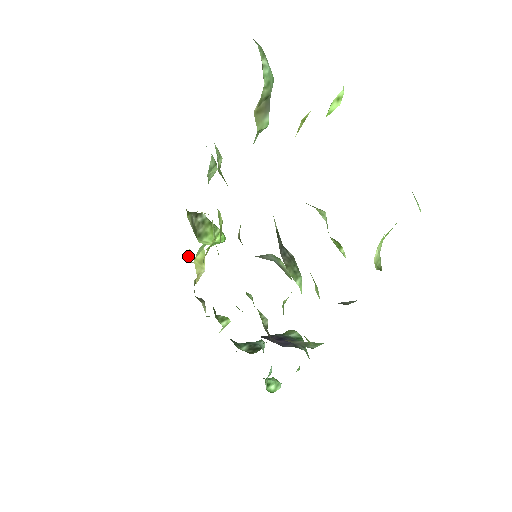
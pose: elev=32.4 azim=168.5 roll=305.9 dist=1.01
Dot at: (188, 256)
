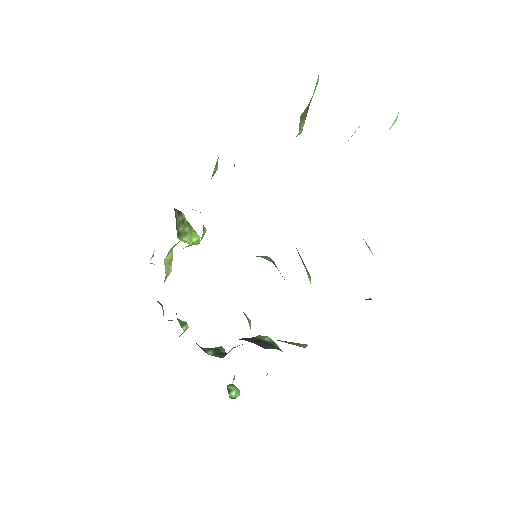
Dot at: (152, 256)
